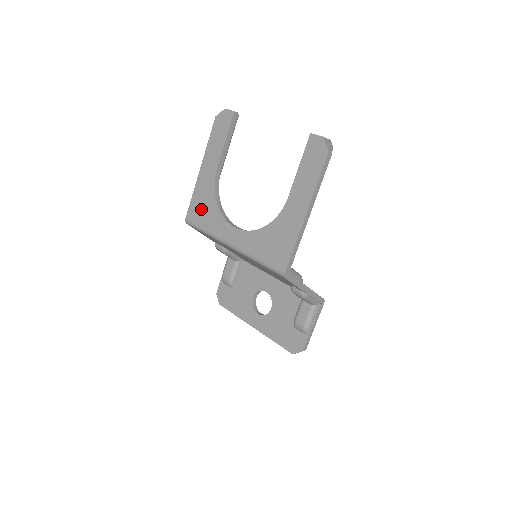
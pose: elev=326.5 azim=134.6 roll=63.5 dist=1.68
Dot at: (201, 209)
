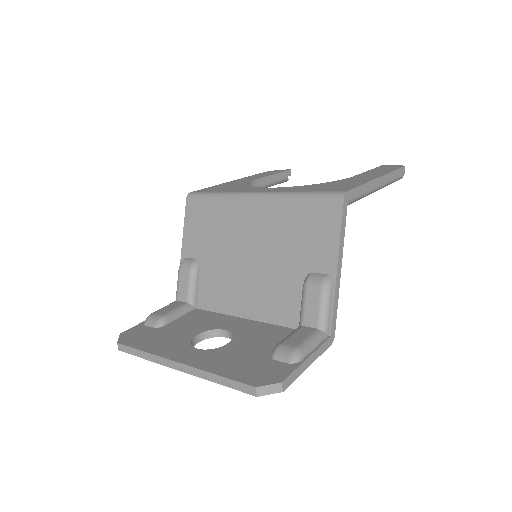
Dot at: (221, 188)
